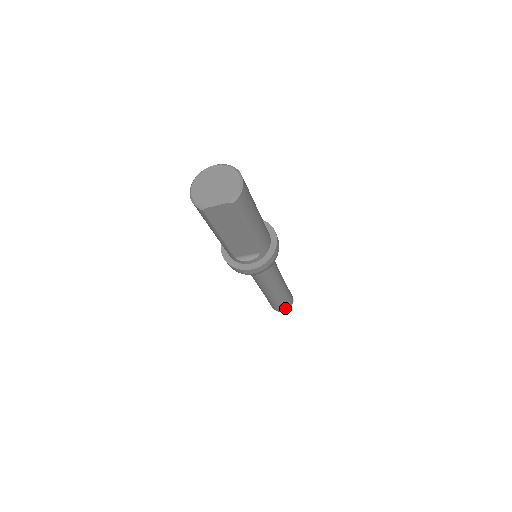
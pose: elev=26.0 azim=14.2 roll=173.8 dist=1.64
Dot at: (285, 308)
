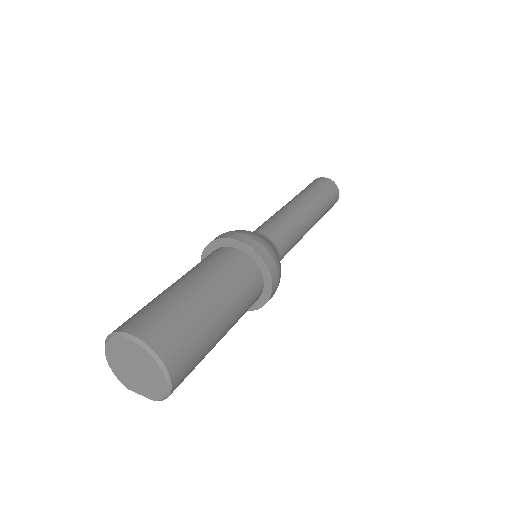
Dot at: occluded
